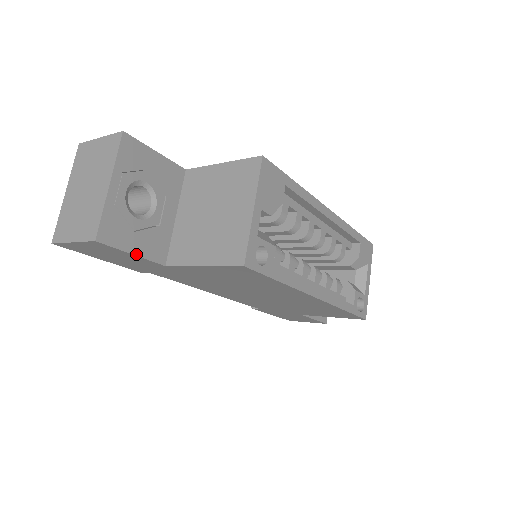
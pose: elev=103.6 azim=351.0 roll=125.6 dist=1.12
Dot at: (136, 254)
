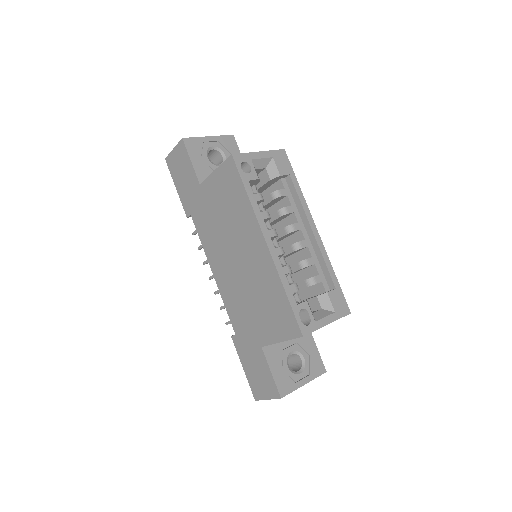
Dot at: (192, 163)
